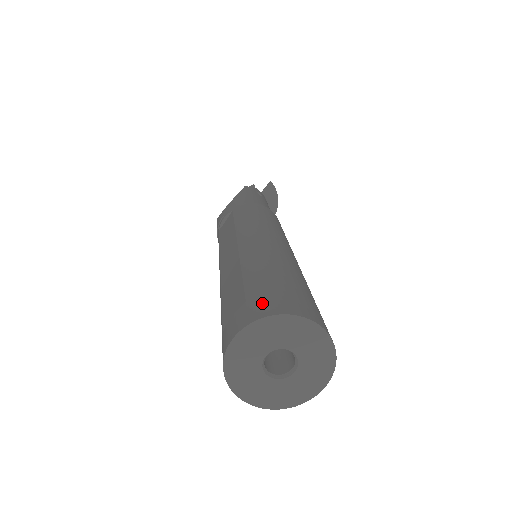
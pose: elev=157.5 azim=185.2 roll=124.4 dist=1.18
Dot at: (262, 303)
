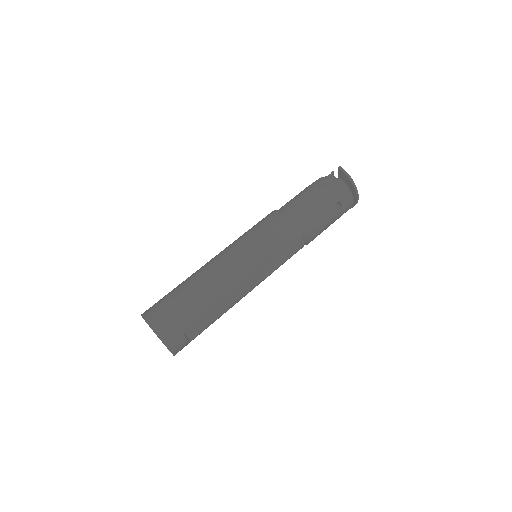
Dot at: occluded
